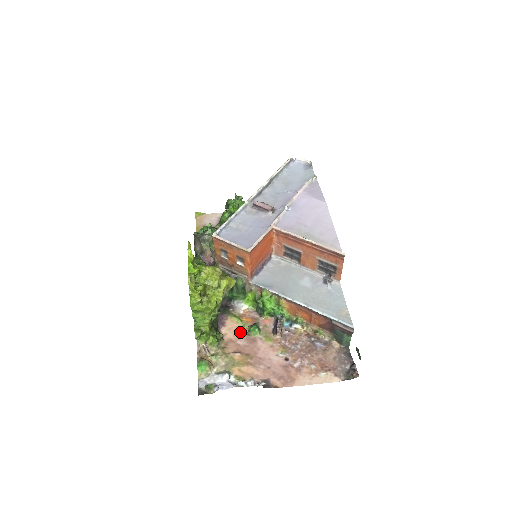
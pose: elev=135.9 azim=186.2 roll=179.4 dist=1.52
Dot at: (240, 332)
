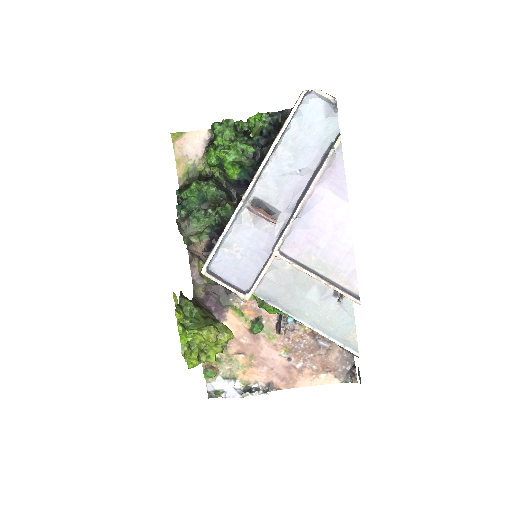
Dot at: (242, 328)
